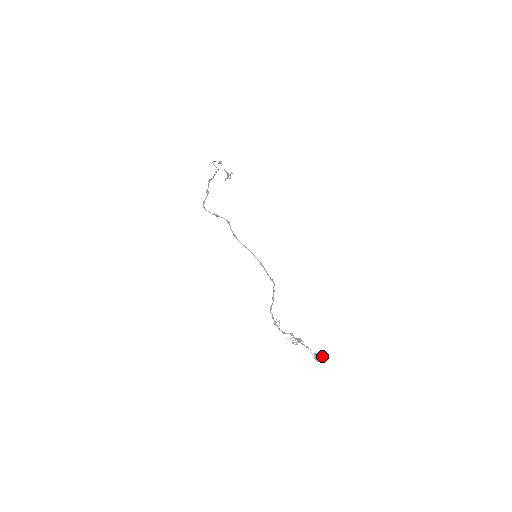
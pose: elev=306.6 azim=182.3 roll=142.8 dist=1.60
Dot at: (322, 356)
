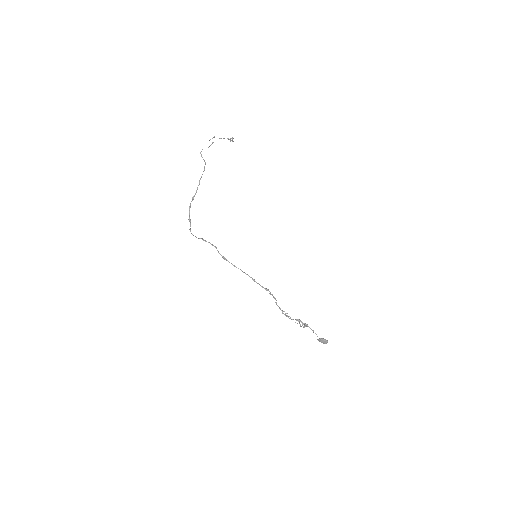
Dot at: (324, 341)
